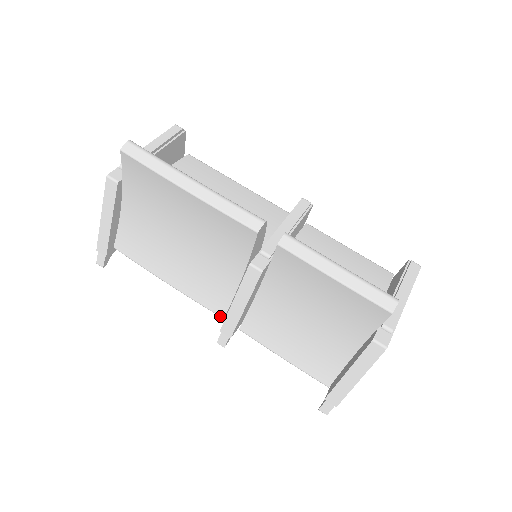
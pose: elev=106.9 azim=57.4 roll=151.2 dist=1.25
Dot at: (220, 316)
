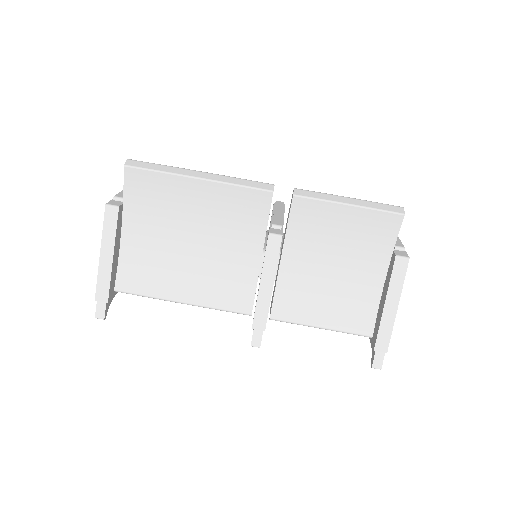
Dot at: (247, 314)
